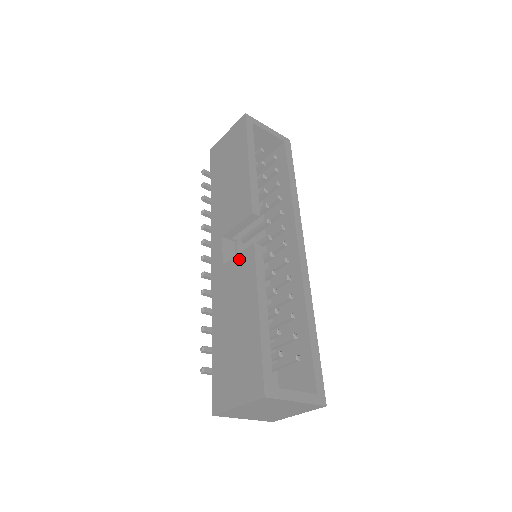
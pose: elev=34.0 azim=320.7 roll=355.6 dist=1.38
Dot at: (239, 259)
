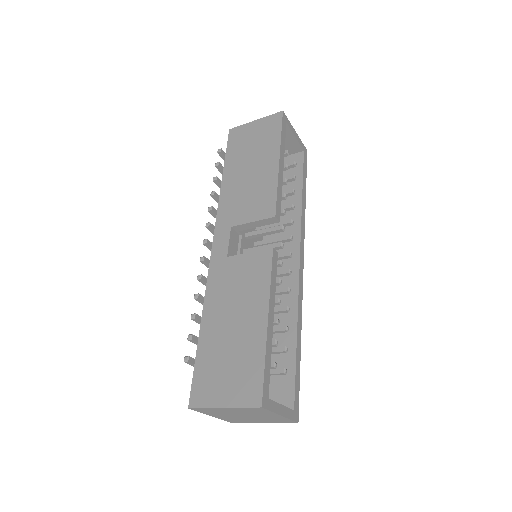
Dot at: (251, 258)
